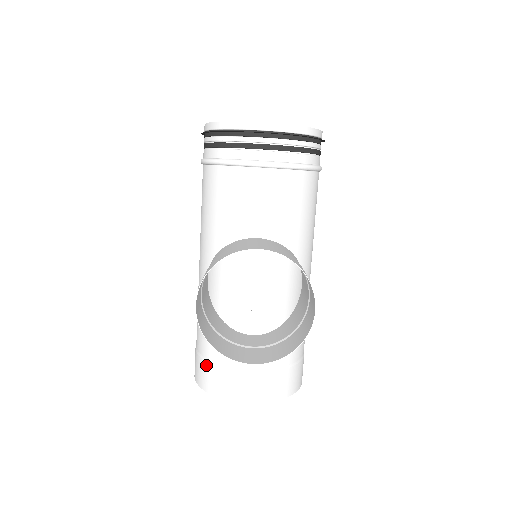
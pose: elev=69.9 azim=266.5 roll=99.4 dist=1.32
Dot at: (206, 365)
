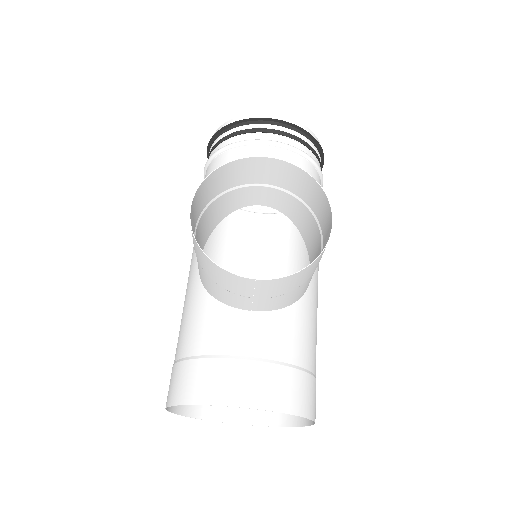
Dot at: (186, 365)
